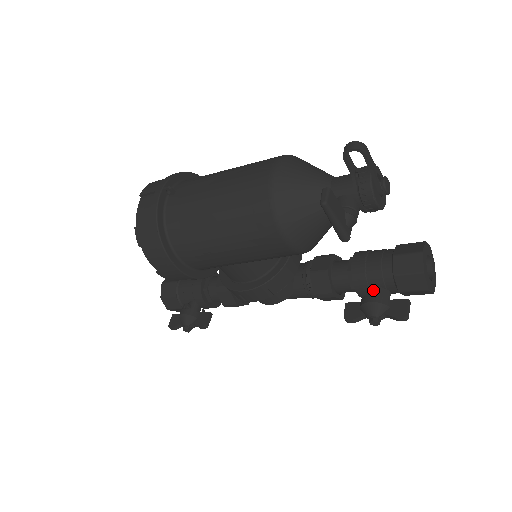
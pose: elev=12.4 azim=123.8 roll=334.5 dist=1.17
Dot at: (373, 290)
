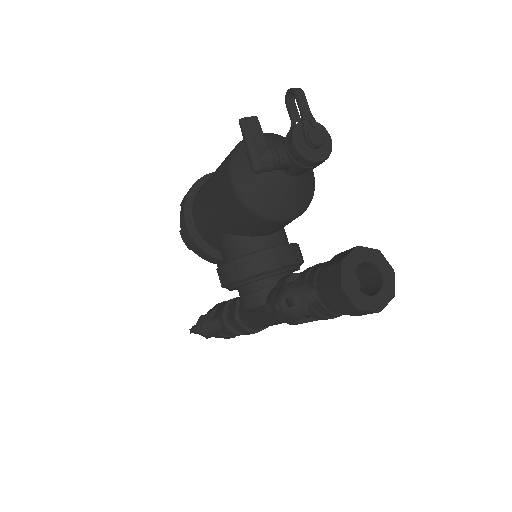
Dot at: occluded
